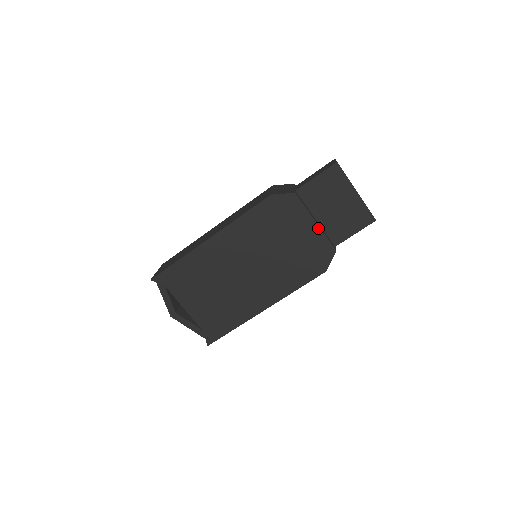
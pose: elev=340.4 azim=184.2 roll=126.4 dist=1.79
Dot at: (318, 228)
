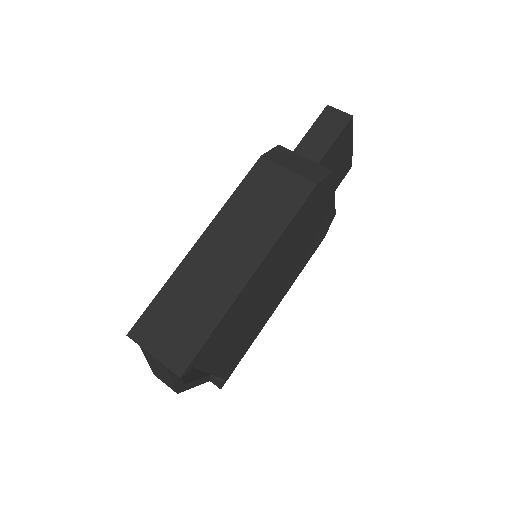
Dot at: (334, 200)
